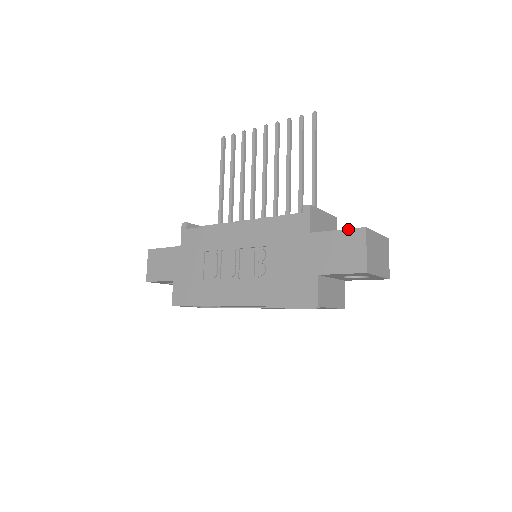
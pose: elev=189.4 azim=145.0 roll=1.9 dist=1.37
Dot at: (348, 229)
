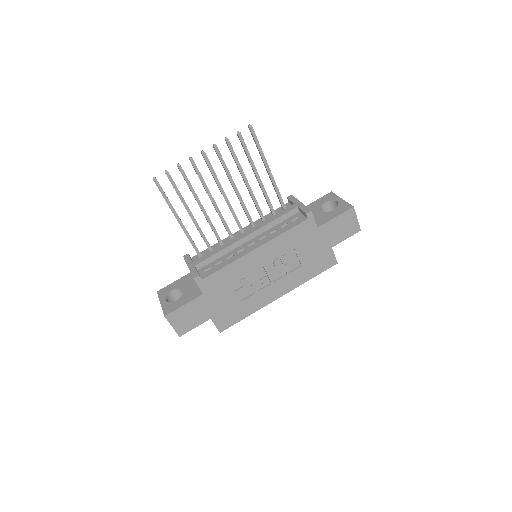
Dot at: (343, 213)
